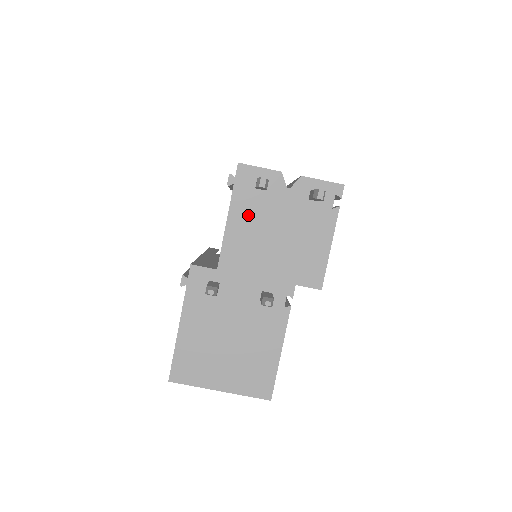
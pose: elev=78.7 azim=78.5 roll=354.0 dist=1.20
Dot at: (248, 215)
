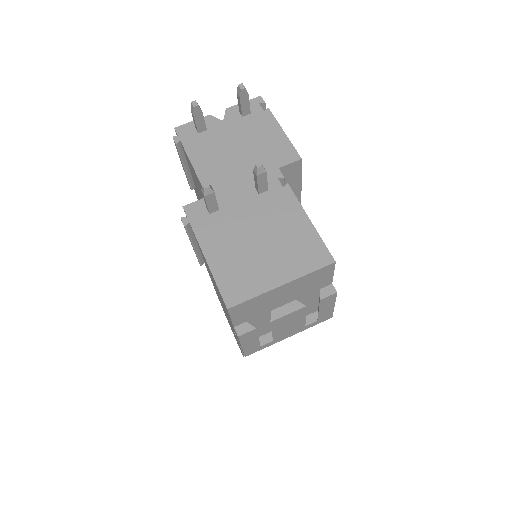
Dot at: (205, 150)
